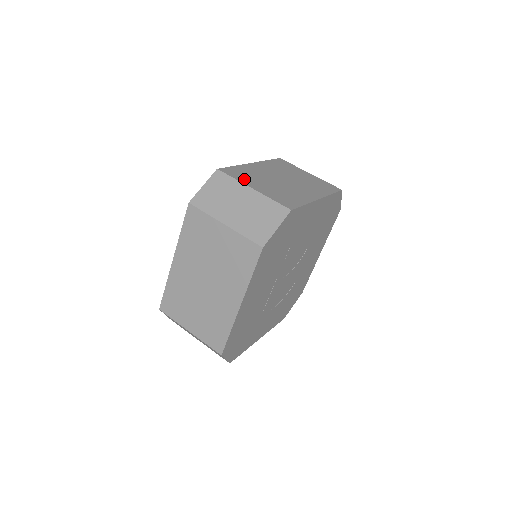
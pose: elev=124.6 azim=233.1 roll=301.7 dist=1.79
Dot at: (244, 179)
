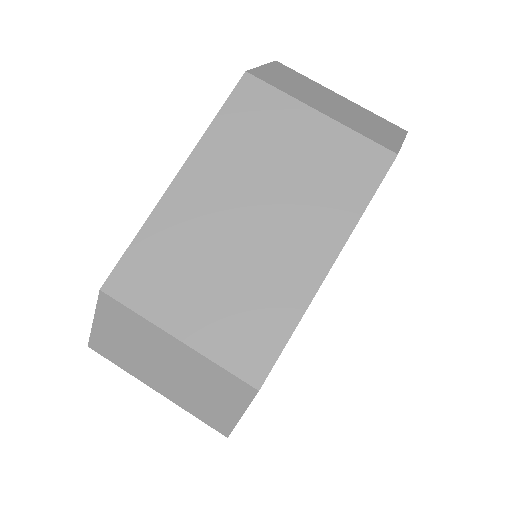
Dot at: (158, 300)
